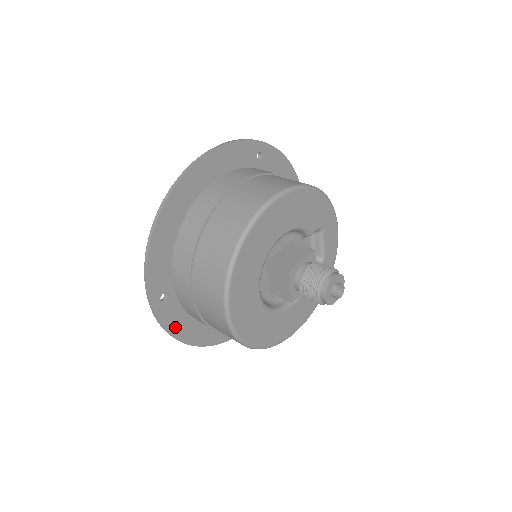
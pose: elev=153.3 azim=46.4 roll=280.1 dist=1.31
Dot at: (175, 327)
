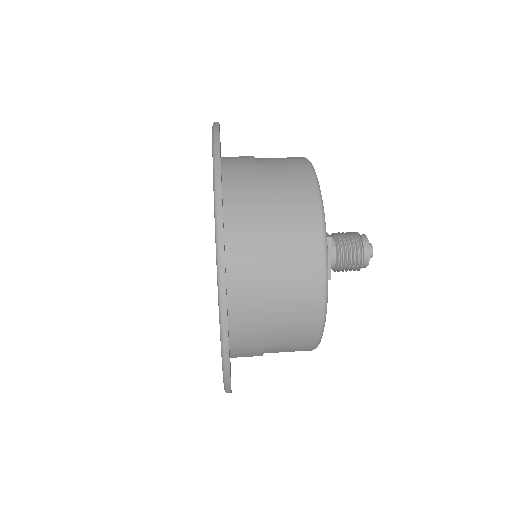
Dot at: occluded
